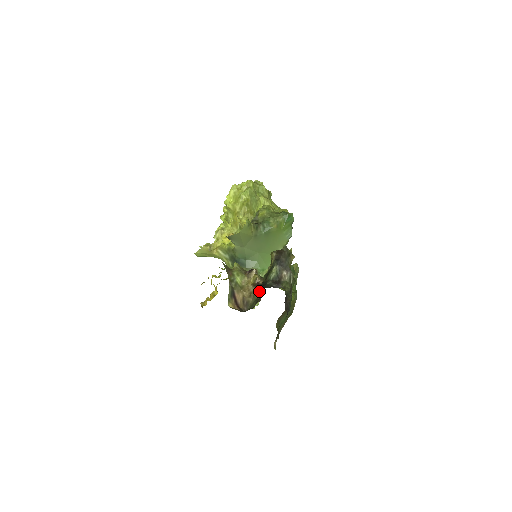
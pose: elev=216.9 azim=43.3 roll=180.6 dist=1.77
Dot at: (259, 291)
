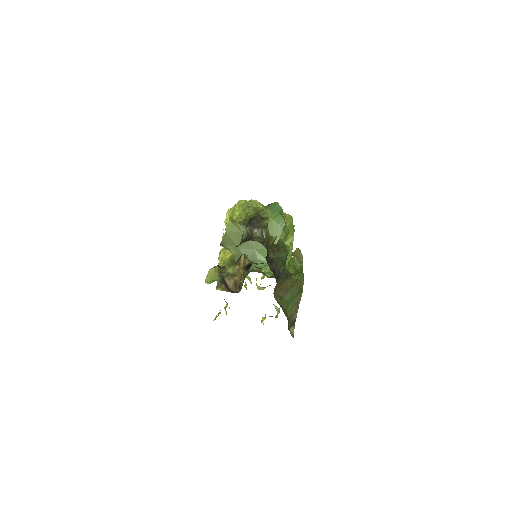
Dot at: (248, 269)
